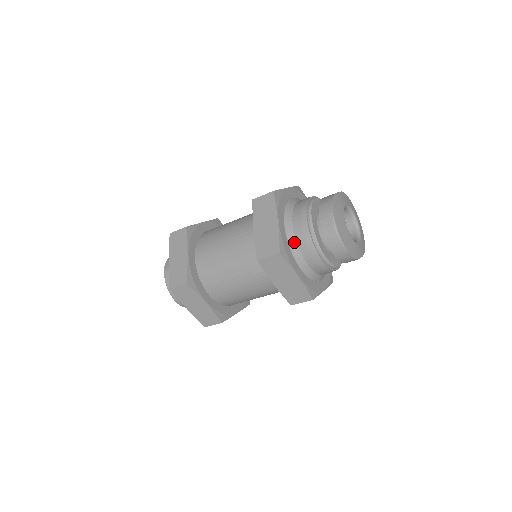
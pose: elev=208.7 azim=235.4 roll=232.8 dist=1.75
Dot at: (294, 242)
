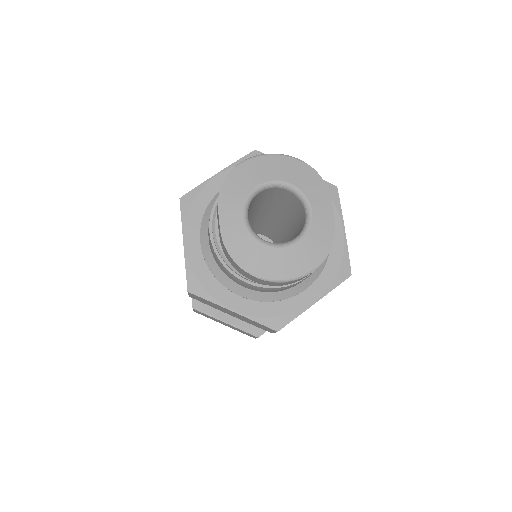
Dot at: (269, 295)
